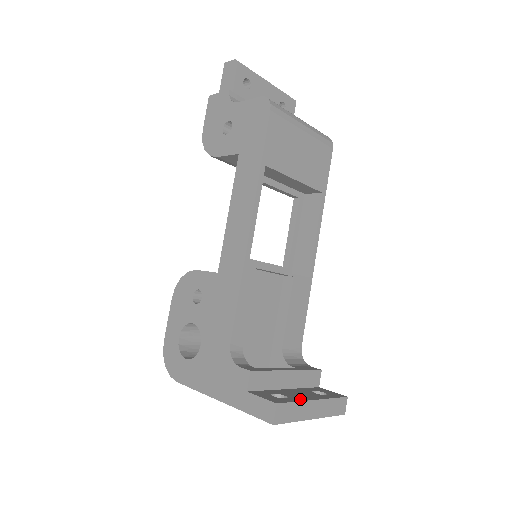
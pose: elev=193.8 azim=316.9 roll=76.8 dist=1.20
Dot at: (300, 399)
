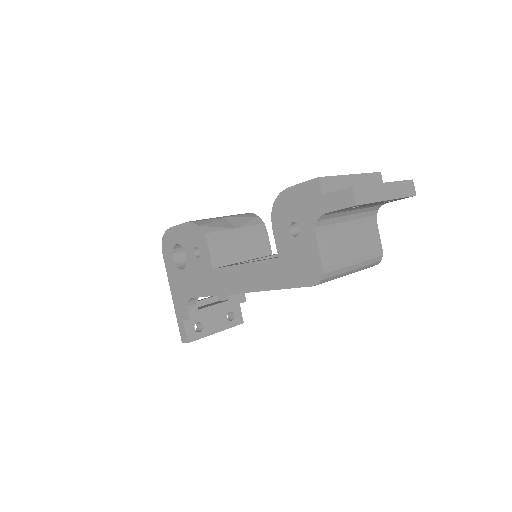
Dot at: (208, 333)
